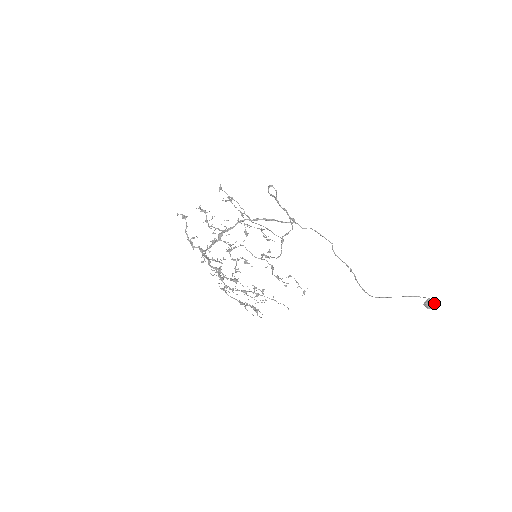
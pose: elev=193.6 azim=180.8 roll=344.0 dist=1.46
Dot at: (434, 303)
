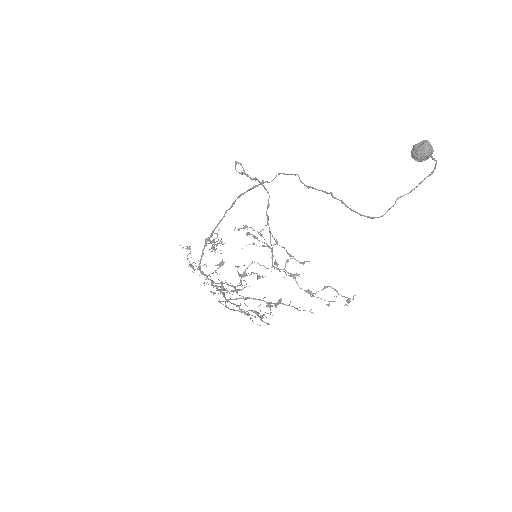
Dot at: (422, 144)
